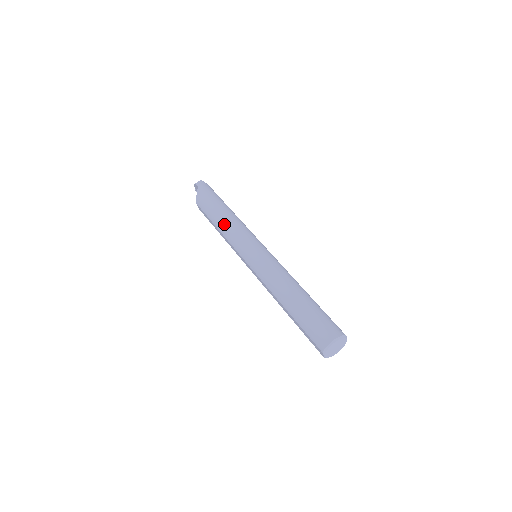
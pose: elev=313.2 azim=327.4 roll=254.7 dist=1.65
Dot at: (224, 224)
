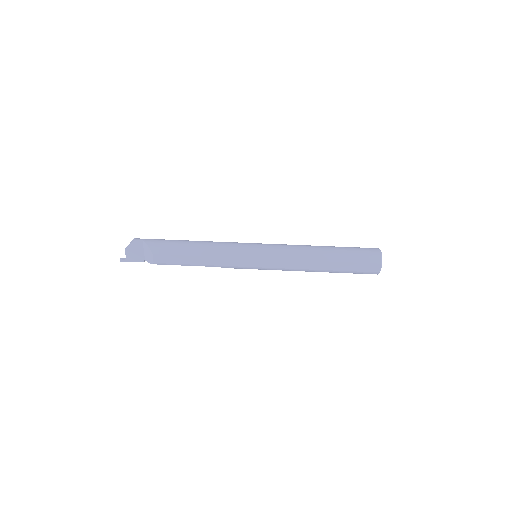
Dot at: (208, 246)
